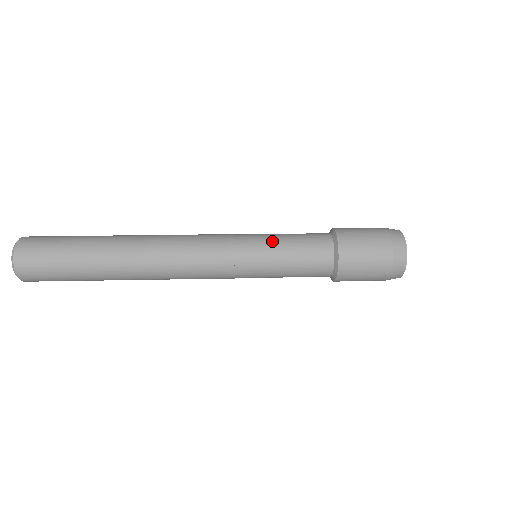
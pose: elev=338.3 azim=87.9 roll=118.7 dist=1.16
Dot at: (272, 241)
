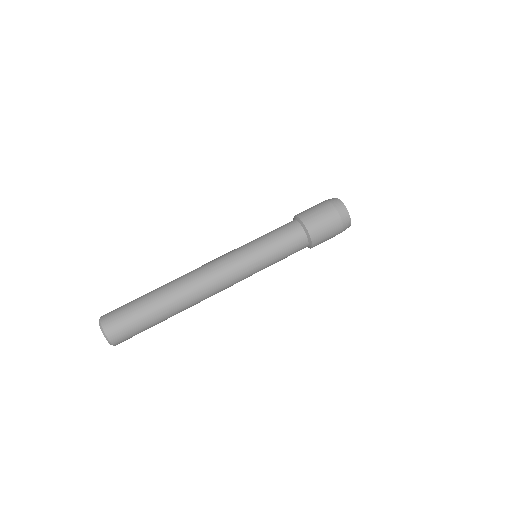
Dot at: (267, 248)
